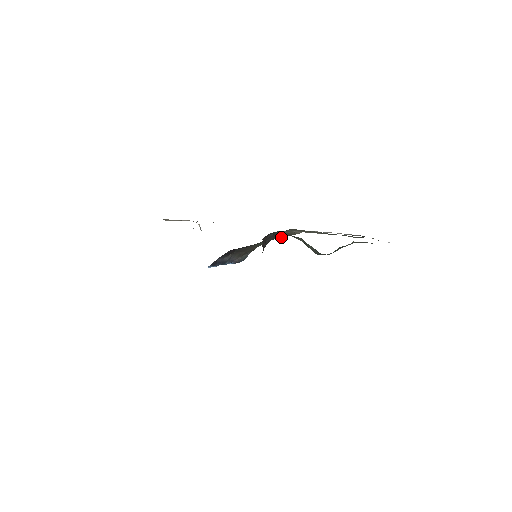
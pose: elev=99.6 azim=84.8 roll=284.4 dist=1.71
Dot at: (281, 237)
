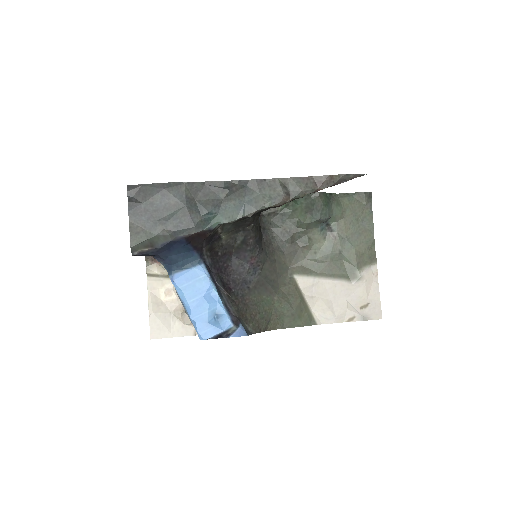
Dot at: (284, 300)
